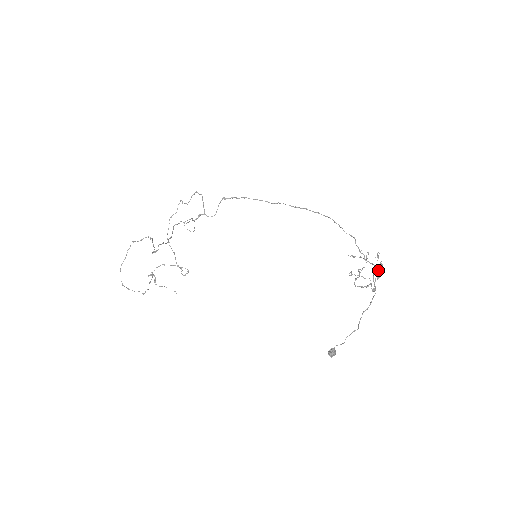
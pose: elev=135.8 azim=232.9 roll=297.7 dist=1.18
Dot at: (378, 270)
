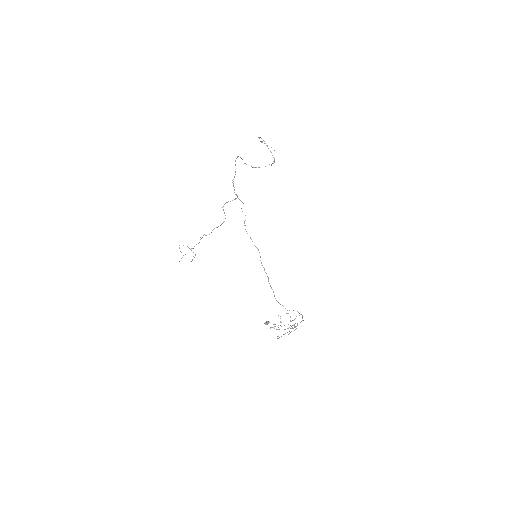
Dot at: (281, 336)
